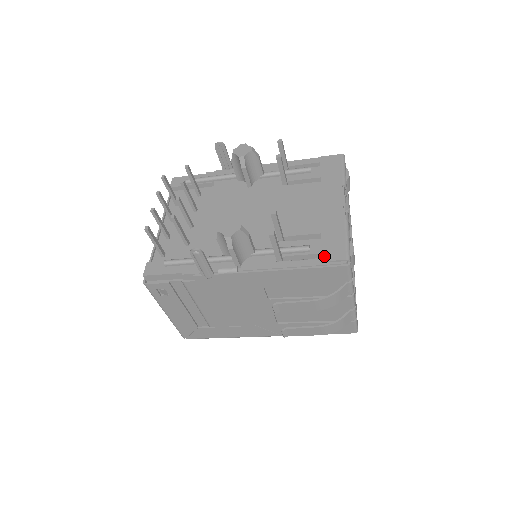
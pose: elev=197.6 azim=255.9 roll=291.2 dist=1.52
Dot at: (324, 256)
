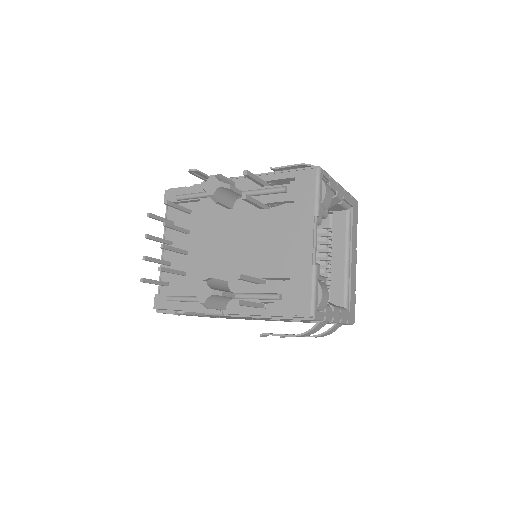
Dot at: (292, 309)
